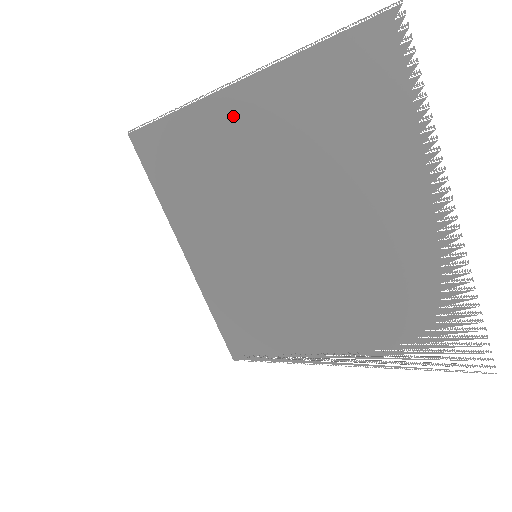
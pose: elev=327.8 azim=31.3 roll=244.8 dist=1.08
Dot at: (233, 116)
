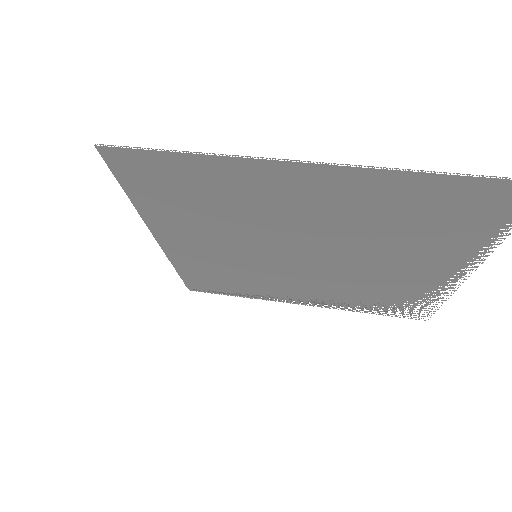
Dot at: occluded
